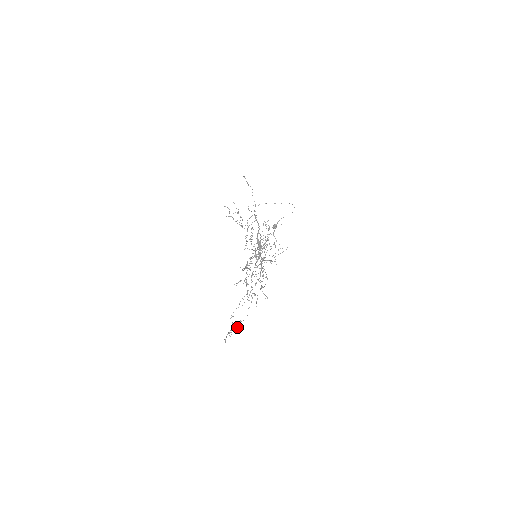
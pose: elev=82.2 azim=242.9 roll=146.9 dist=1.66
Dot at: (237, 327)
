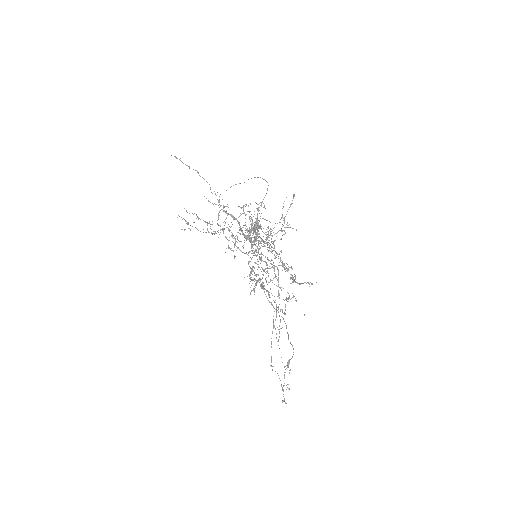
Dot at: occluded
